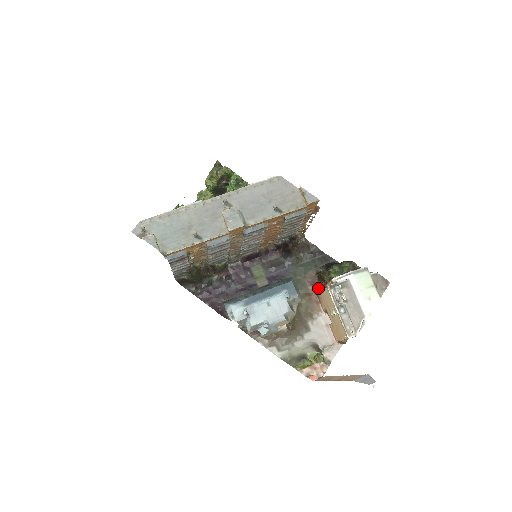
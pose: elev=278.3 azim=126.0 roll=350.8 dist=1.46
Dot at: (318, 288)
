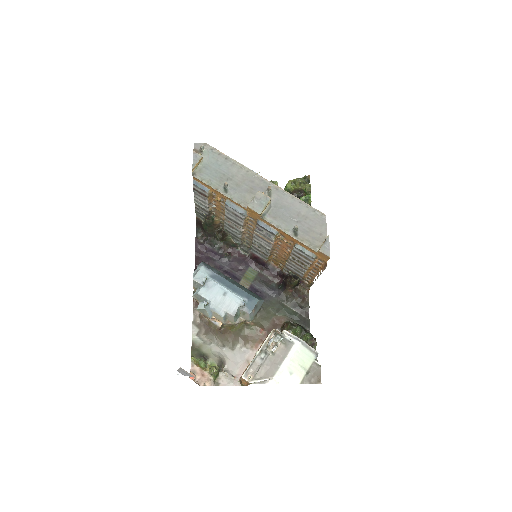
Dot at: occluded
